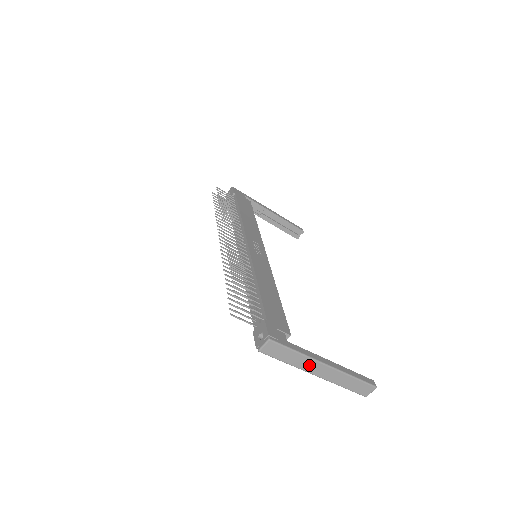
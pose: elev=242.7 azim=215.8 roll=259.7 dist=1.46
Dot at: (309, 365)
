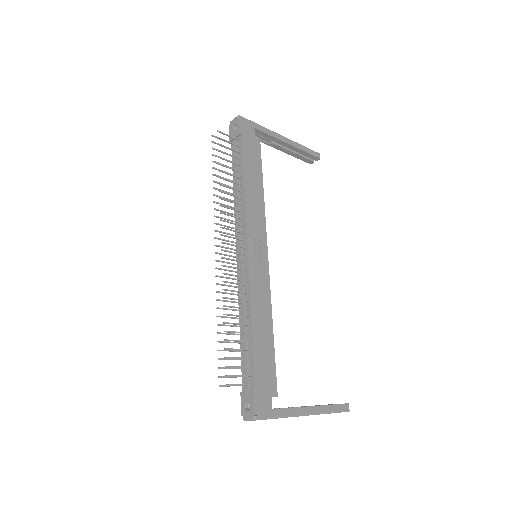
Dot at: occluded
